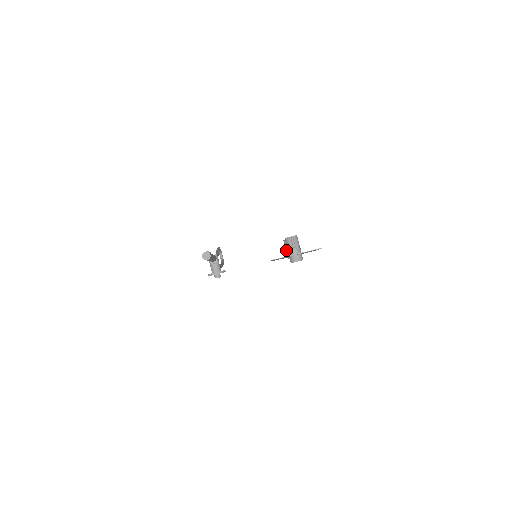
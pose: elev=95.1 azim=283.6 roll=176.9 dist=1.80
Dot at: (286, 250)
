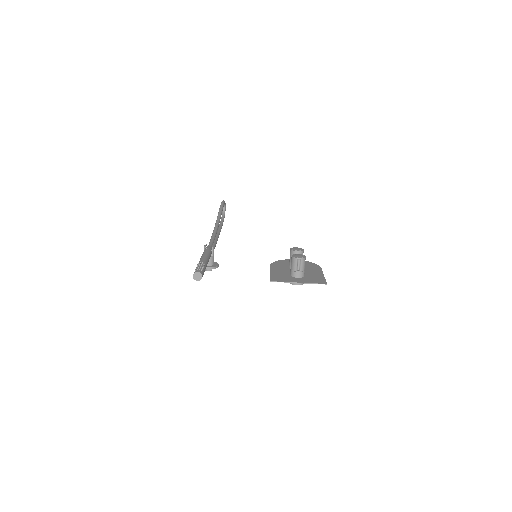
Dot at: (290, 261)
